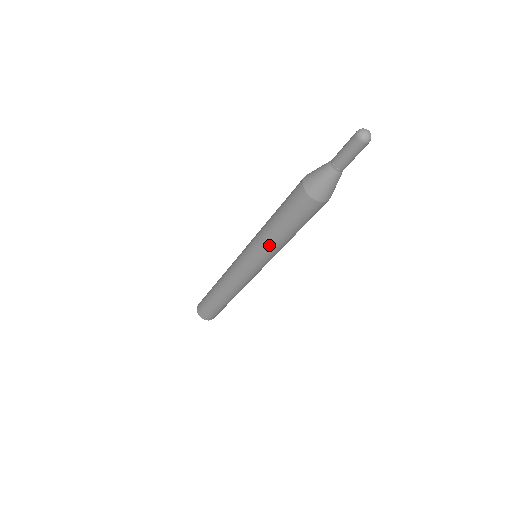
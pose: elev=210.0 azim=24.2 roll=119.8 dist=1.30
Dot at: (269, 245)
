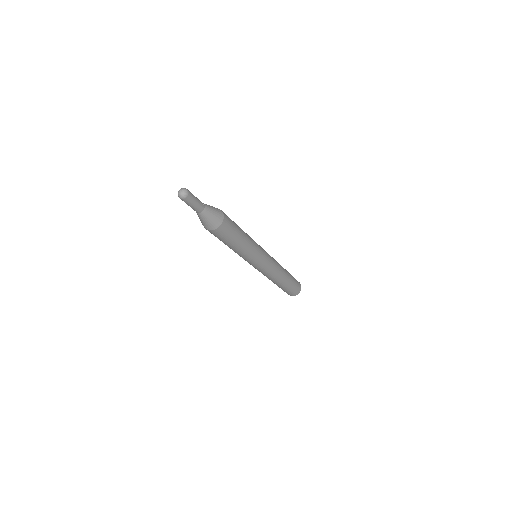
Dot at: occluded
